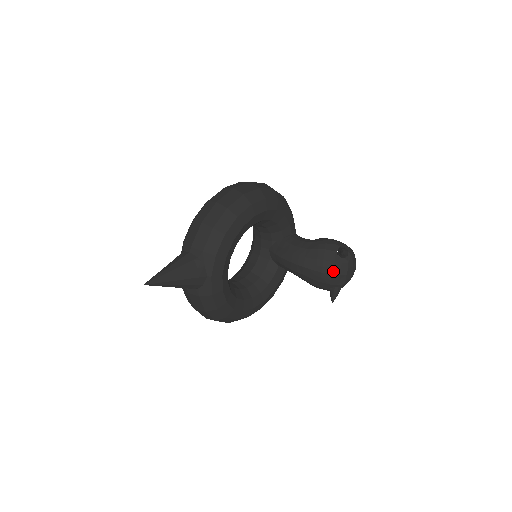
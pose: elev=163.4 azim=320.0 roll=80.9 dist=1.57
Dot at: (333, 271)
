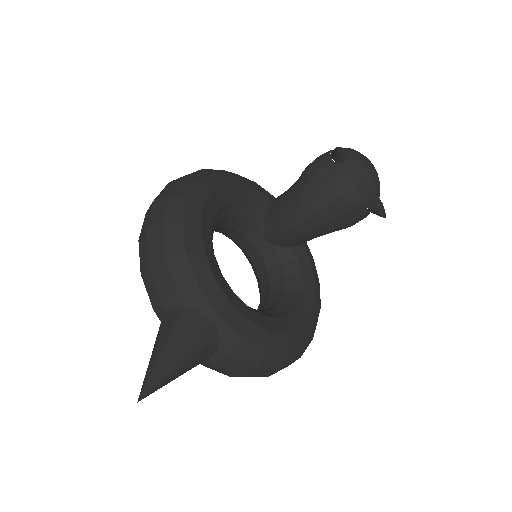
Dot at: (350, 183)
